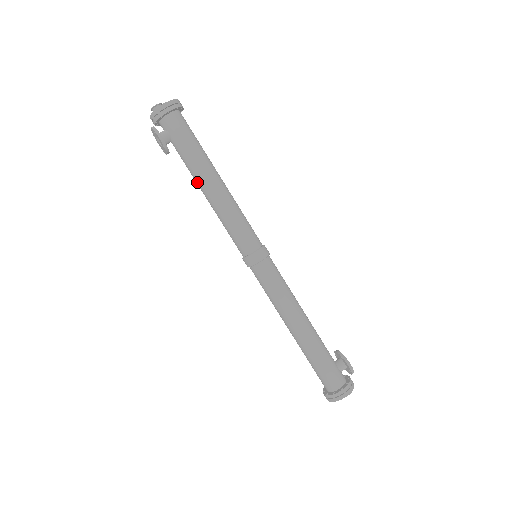
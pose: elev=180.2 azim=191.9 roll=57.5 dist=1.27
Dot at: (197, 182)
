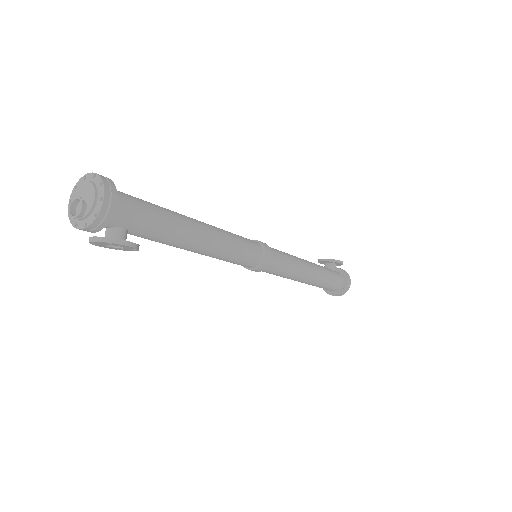
Dot at: (181, 247)
